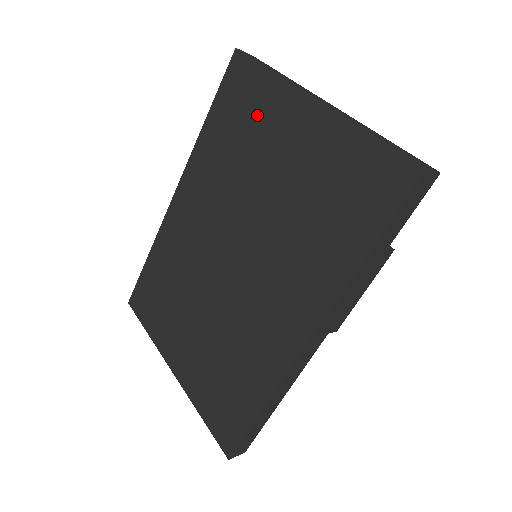
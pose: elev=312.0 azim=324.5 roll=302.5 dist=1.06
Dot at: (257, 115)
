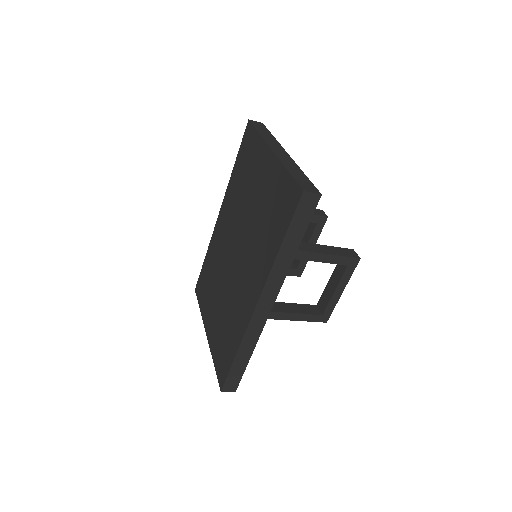
Dot at: (252, 161)
